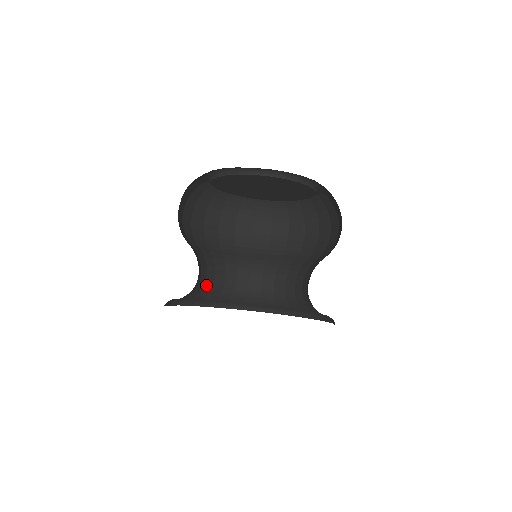
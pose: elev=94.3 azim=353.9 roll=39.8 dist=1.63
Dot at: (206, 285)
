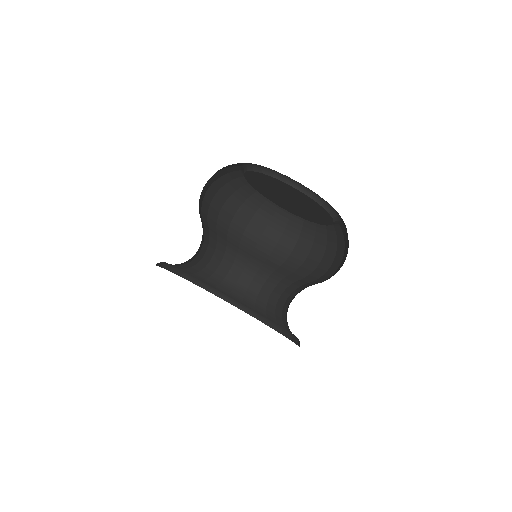
Dot at: (239, 285)
